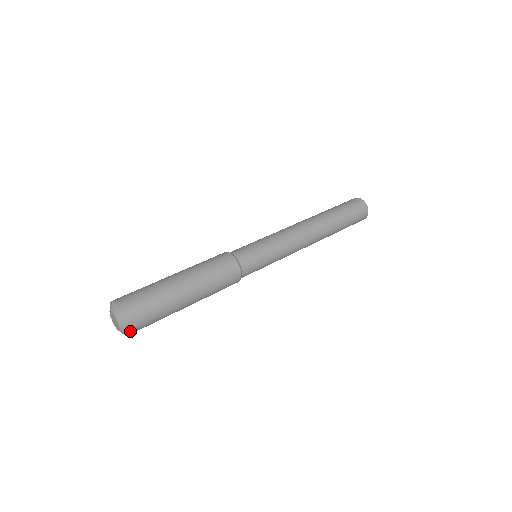
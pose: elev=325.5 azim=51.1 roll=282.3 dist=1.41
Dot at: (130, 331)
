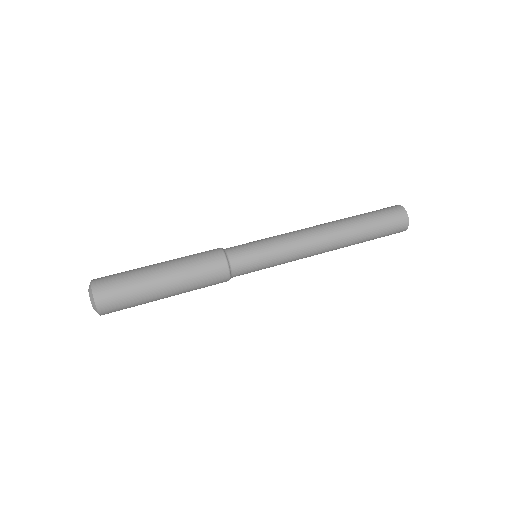
Dot at: (102, 314)
